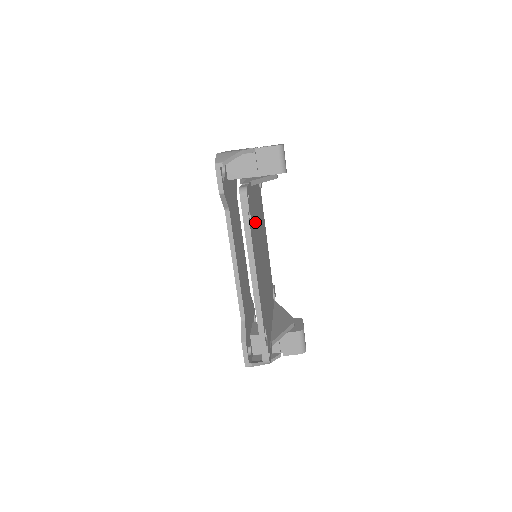
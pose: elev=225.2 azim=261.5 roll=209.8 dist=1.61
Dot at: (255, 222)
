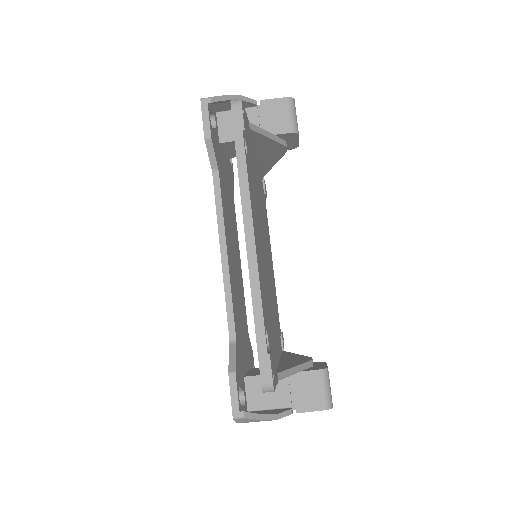
Dot at: (254, 184)
